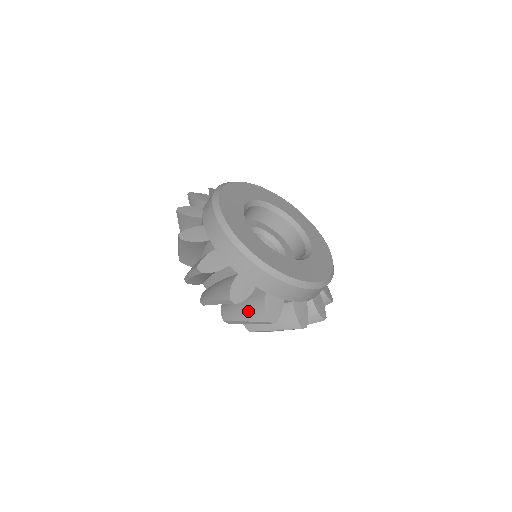
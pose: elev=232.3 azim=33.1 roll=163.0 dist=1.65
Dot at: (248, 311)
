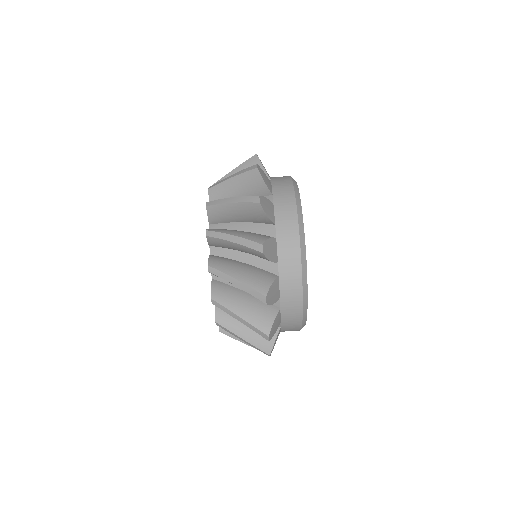
Dot at: (247, 233)
